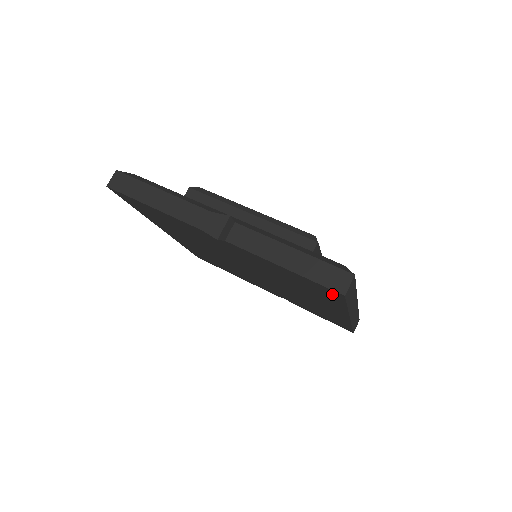
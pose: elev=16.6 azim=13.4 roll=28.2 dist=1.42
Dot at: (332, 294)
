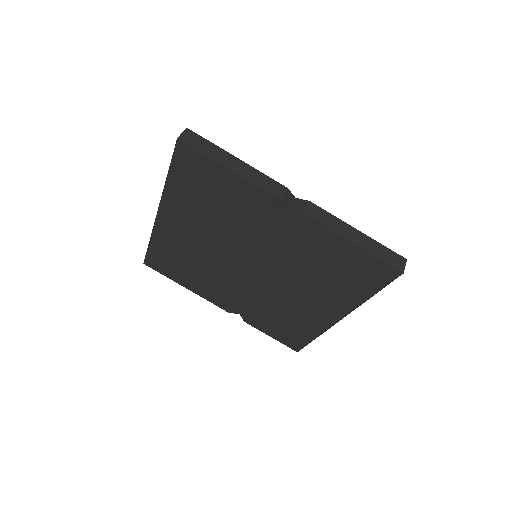
Dot at: (381, 276)
